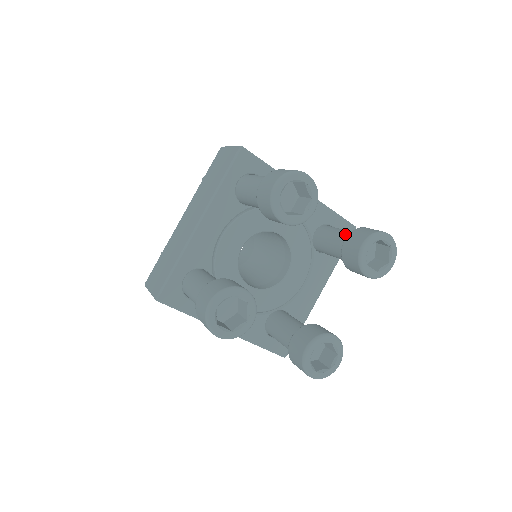
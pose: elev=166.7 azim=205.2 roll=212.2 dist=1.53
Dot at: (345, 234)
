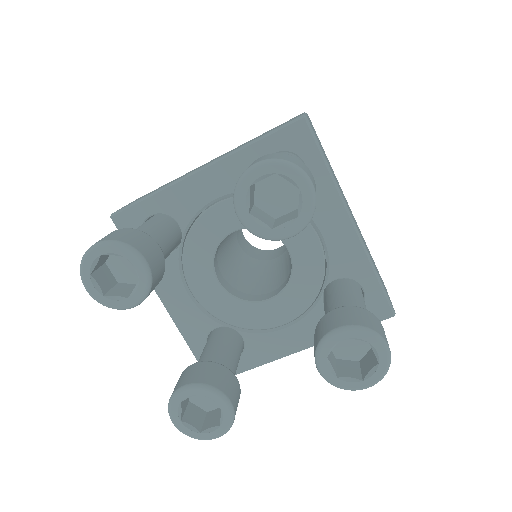
Dot at: (350, 305)
